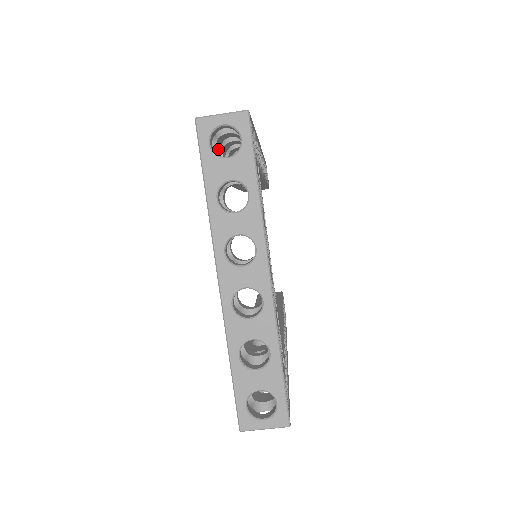
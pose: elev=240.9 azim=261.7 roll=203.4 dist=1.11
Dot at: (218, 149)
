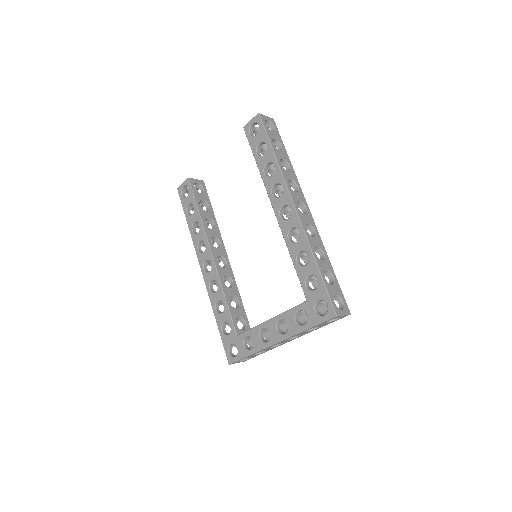
Dot at: occluded
